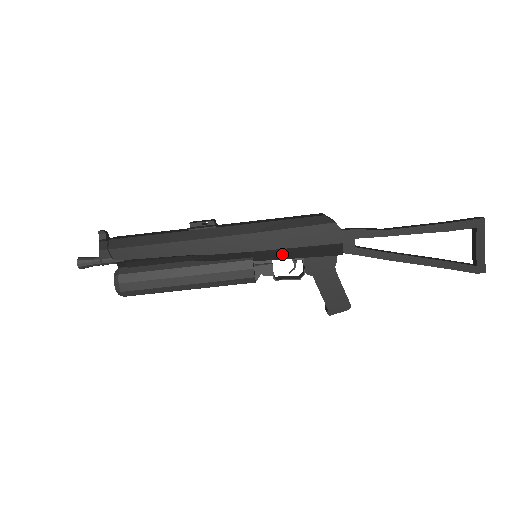
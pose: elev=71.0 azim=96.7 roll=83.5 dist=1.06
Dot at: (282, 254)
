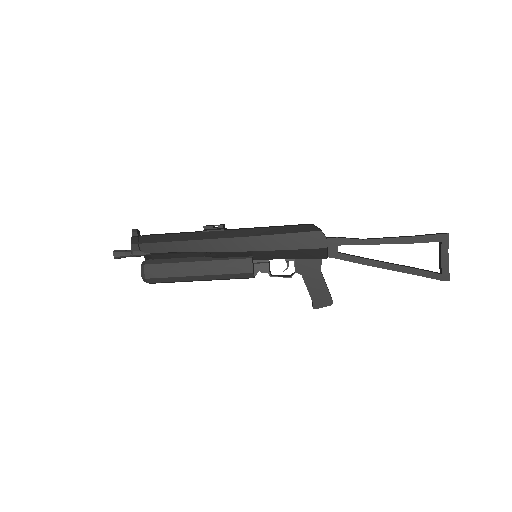
Dot at: (277, 255)
